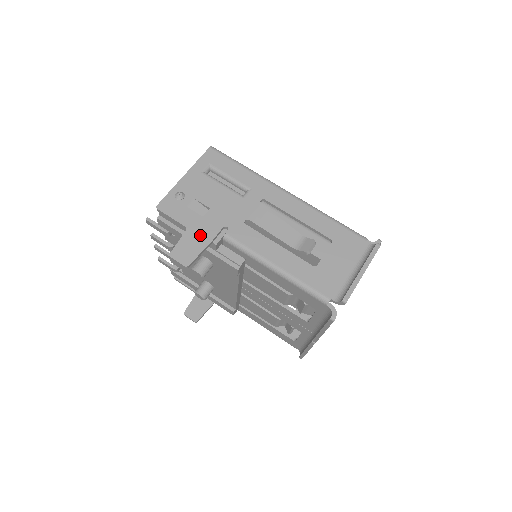
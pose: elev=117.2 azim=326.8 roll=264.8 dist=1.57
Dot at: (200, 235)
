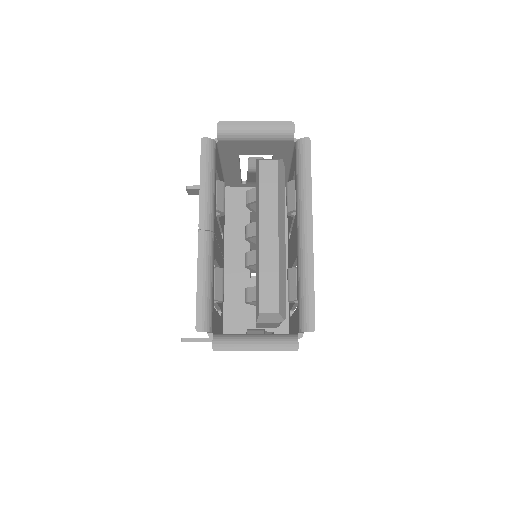
Dot at: occluded
